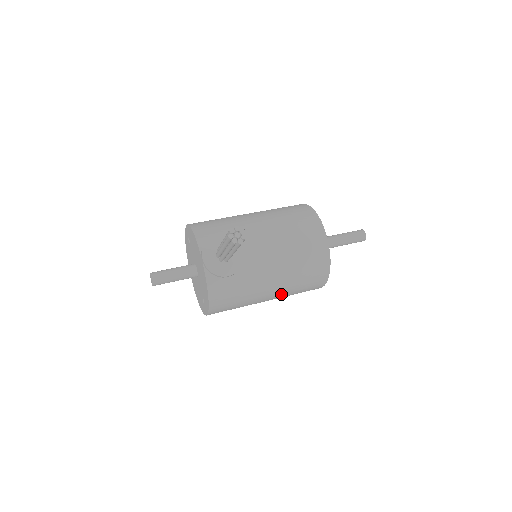
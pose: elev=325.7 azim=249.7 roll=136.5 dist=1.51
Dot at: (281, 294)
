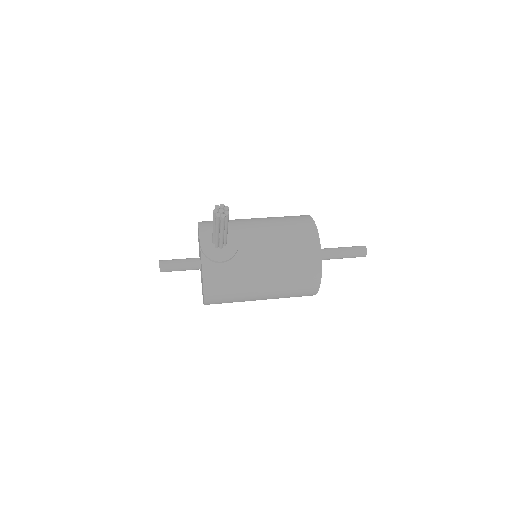
Dot at: (274, 291)
